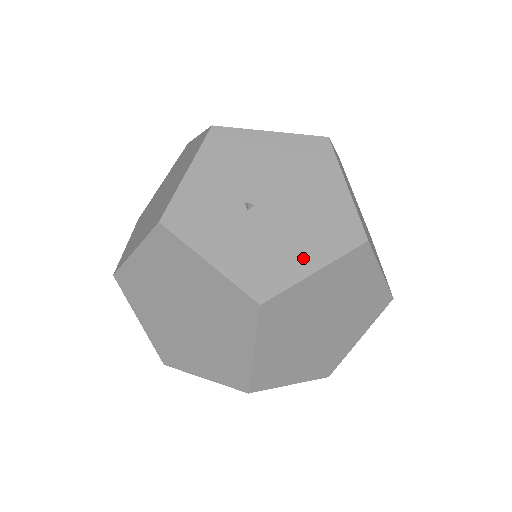
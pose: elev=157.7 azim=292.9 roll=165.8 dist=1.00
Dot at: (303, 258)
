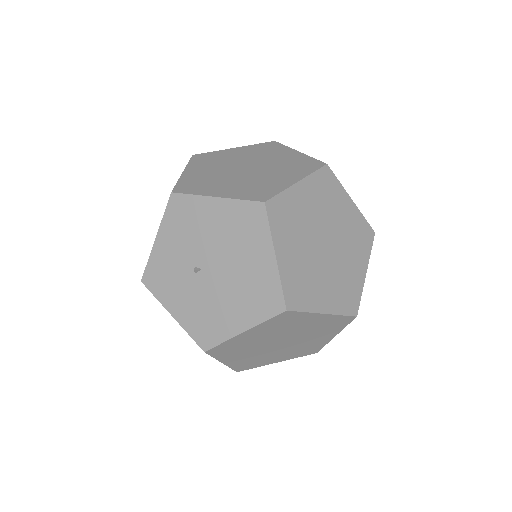
Dot at: occluded
